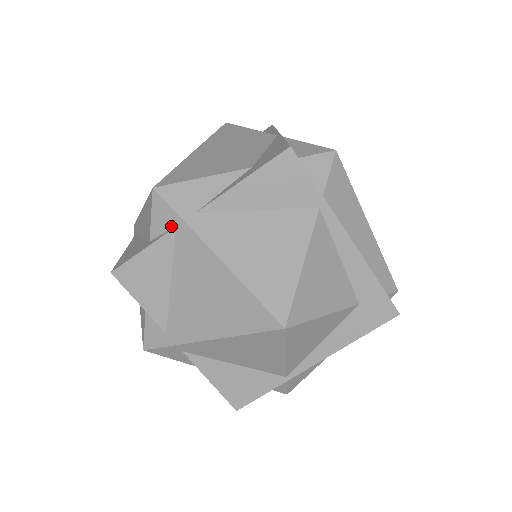
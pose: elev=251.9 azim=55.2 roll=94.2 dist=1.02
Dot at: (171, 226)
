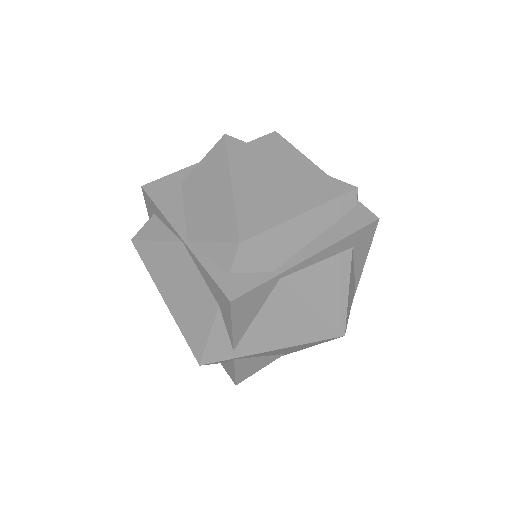
Dot at: (231, 360)
